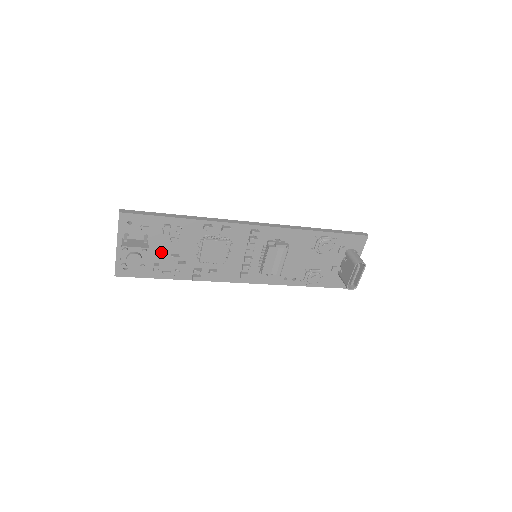
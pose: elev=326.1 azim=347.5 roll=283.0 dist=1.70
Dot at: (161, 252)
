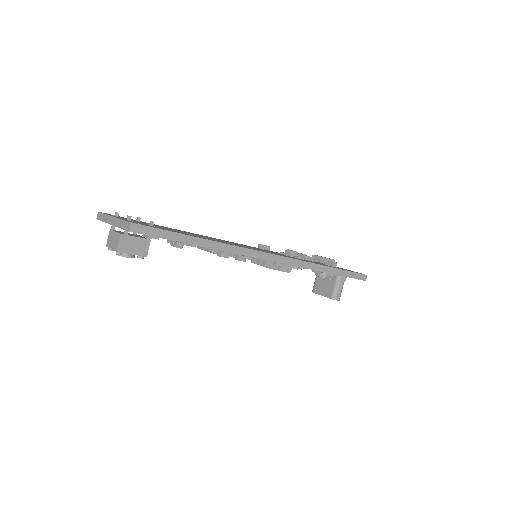
Dot at: occluded
